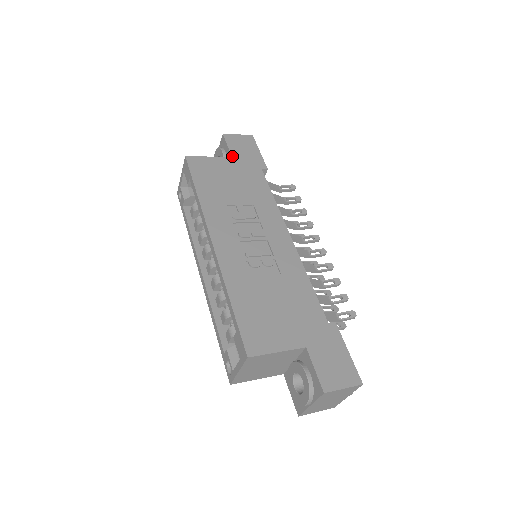
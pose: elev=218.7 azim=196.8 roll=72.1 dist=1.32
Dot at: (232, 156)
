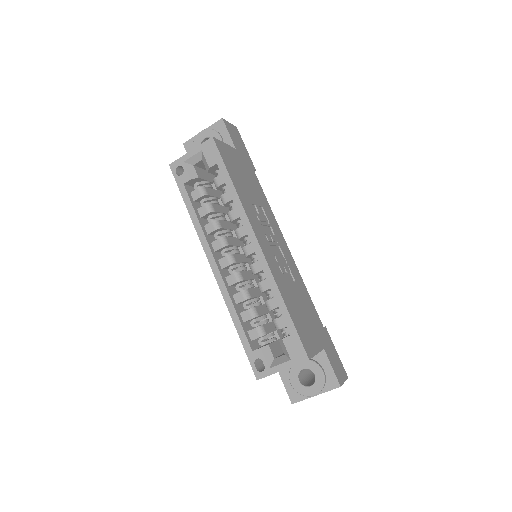
Dot at: (236, 148)
